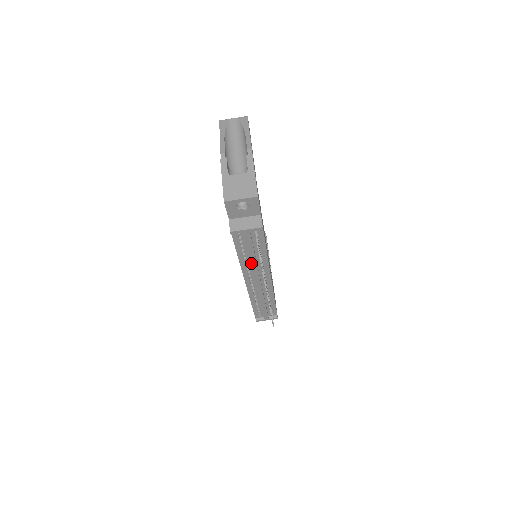
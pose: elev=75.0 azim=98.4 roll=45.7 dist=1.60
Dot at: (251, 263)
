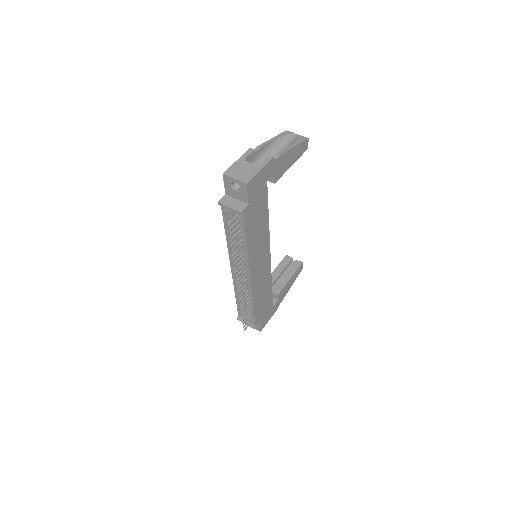
Dot at: (233, 247)
